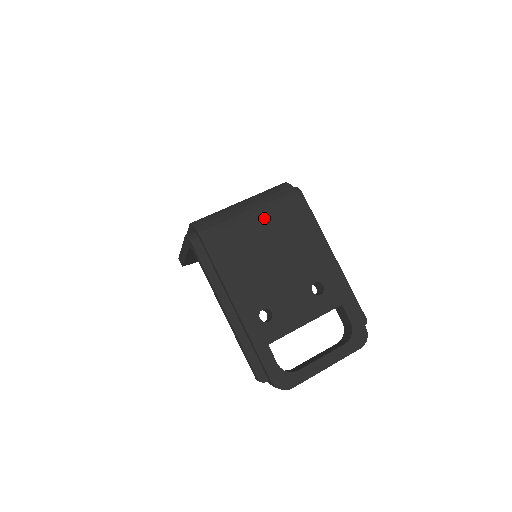
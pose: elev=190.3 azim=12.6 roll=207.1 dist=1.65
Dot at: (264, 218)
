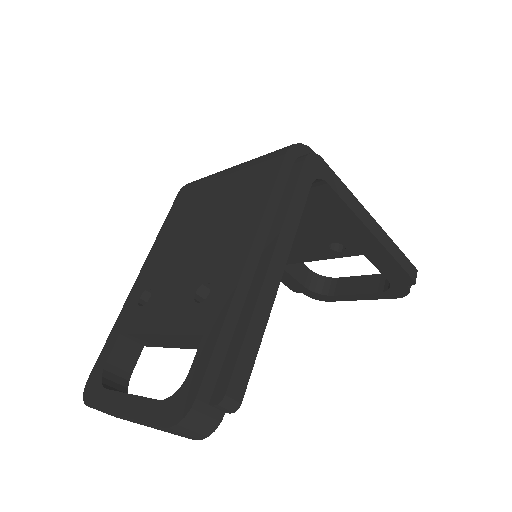
Dot at: (232, 180)
